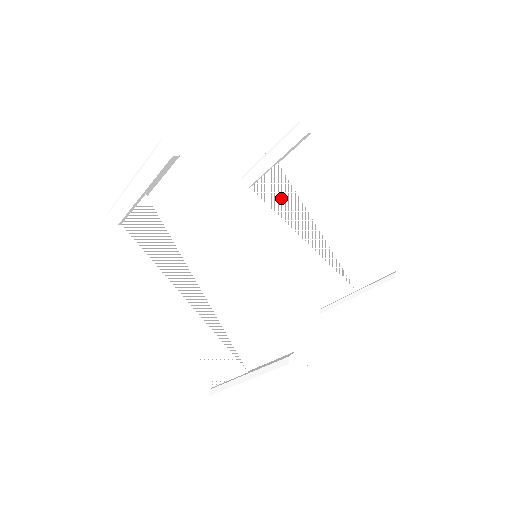
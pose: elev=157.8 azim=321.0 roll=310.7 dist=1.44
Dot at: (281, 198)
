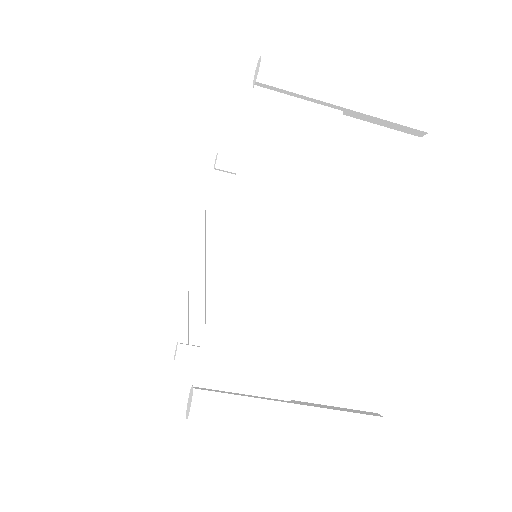
Dot at: occluded
